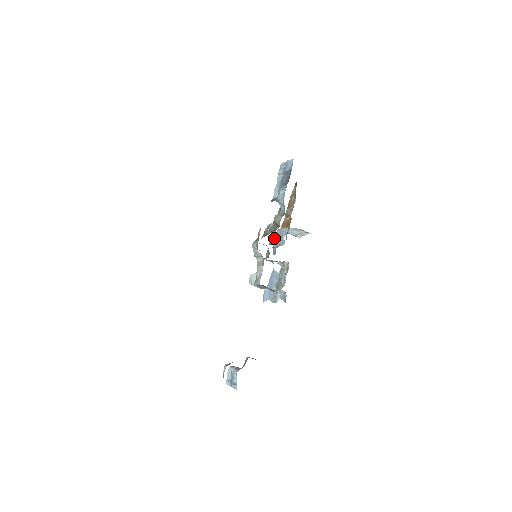
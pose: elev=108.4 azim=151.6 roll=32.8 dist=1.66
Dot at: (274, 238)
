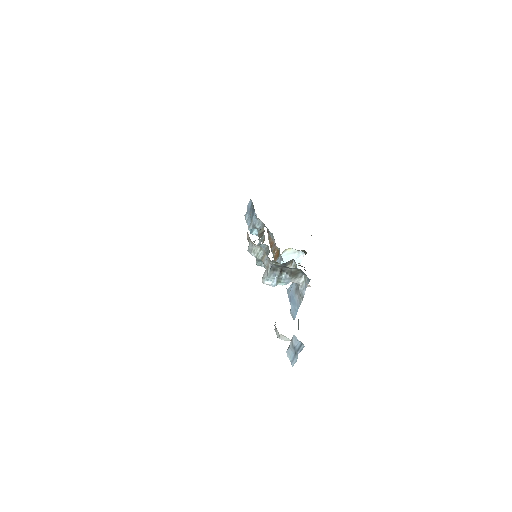
Dot at: (268, 251)
